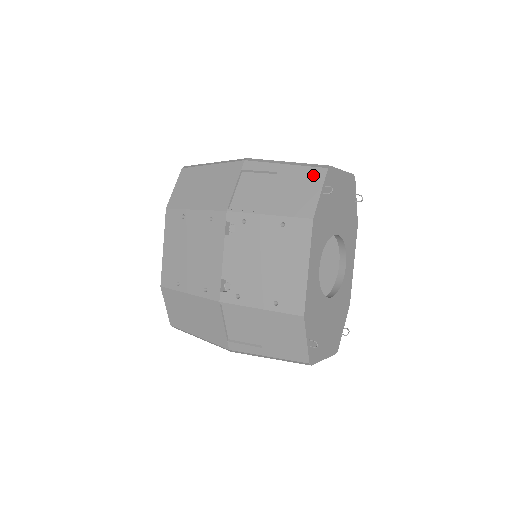
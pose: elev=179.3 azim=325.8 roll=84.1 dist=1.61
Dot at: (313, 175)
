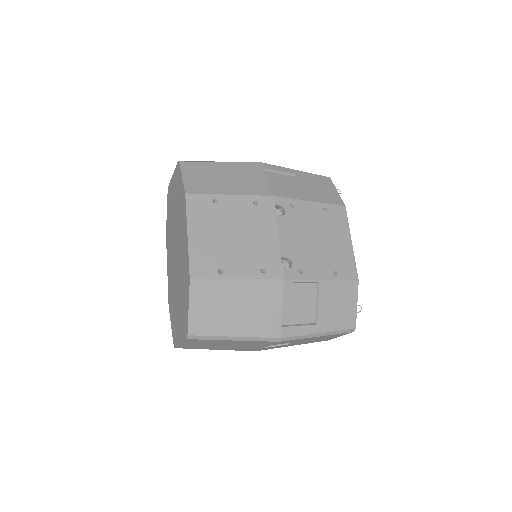
Dot at: (324, 180)
